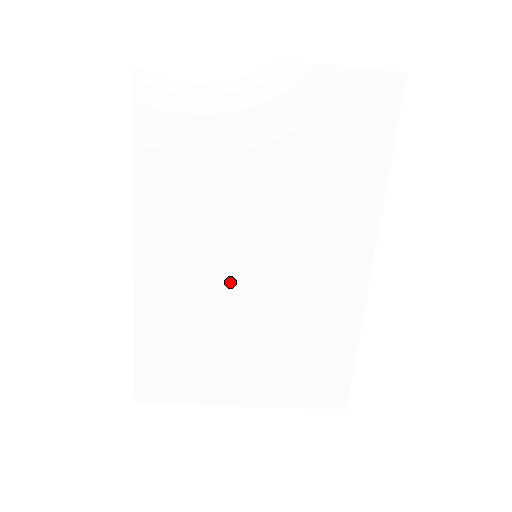
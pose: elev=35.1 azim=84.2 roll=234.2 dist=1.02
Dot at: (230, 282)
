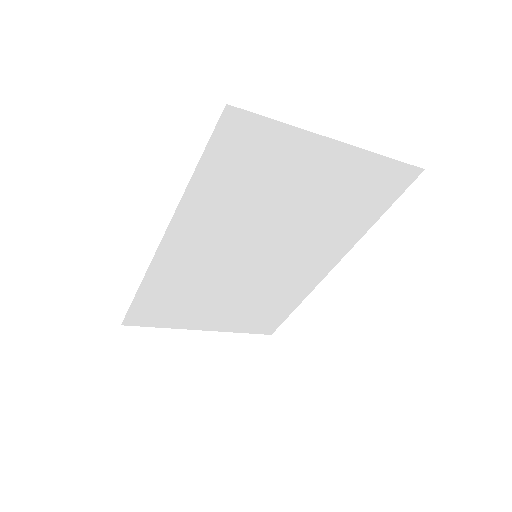
Dot at: (229, 268)
